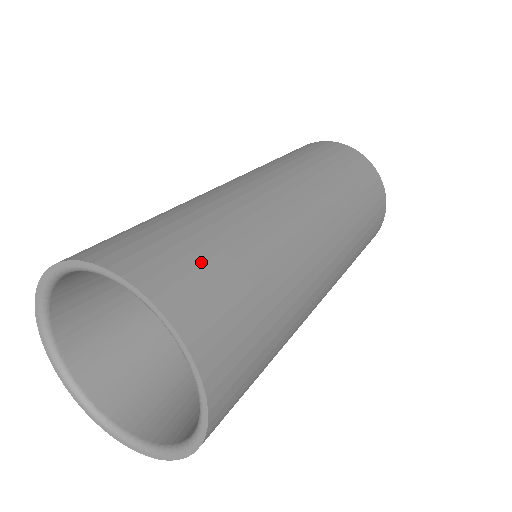
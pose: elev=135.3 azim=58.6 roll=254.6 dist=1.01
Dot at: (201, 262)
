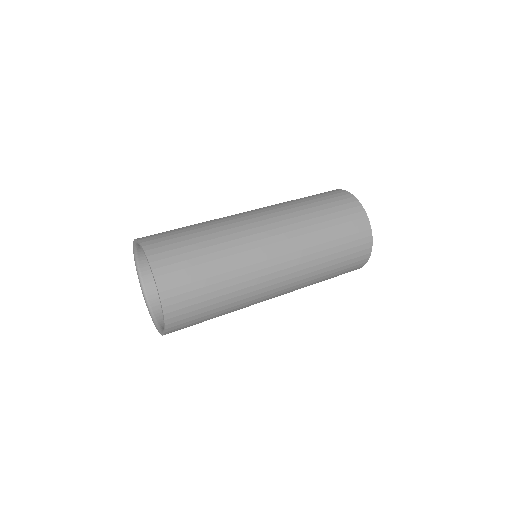
Dot at: (177, 242)
